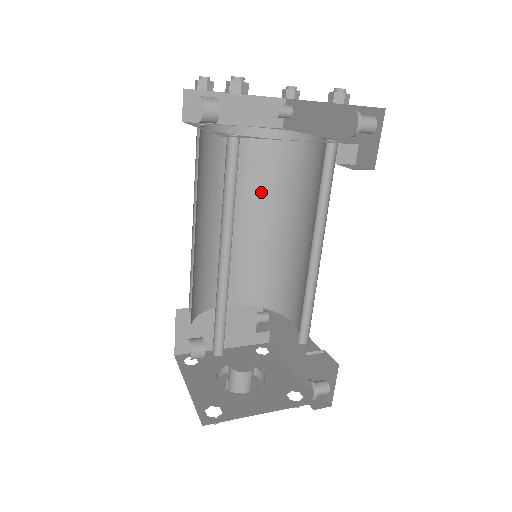
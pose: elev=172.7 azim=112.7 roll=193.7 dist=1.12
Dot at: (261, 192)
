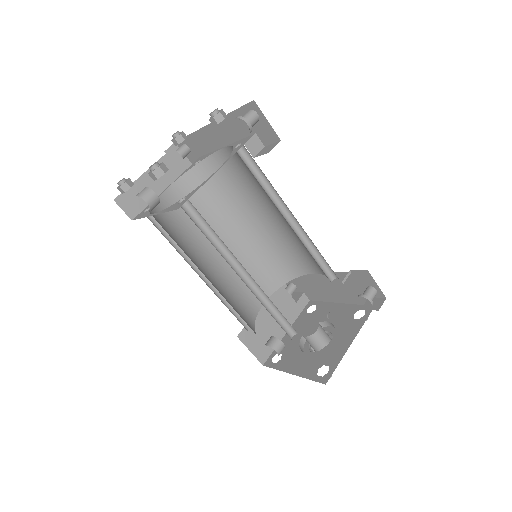
Dot at: (218, 215)
